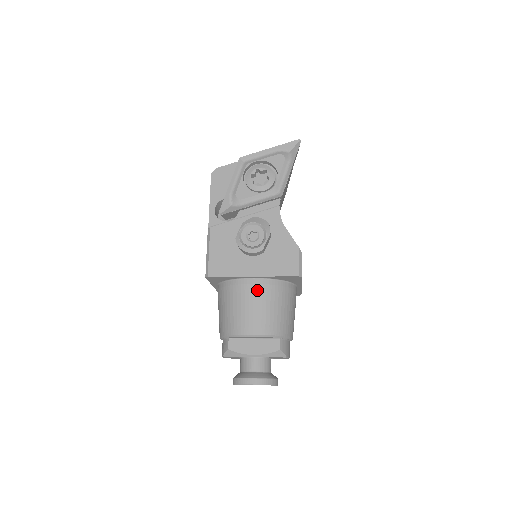
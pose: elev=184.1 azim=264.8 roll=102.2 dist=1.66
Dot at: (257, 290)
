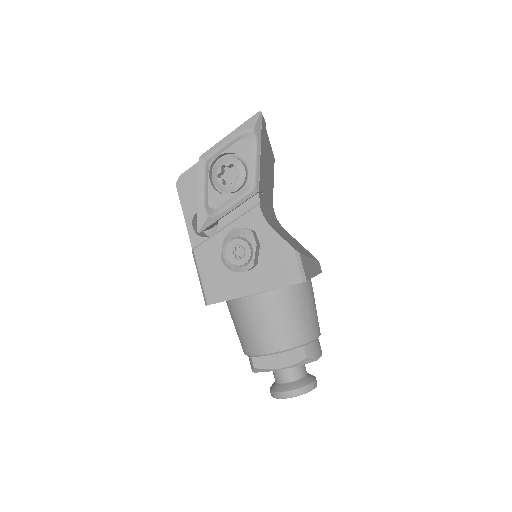
Dot at: (263, 306)
